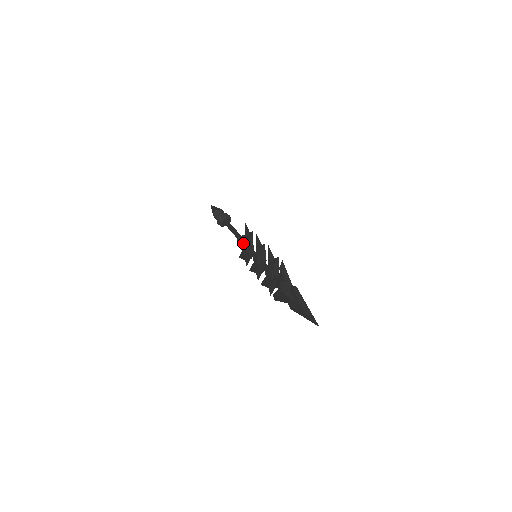
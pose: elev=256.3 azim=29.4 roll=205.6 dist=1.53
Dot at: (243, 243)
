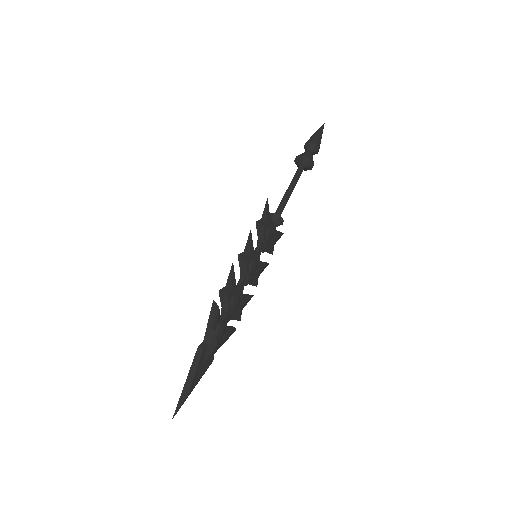
Dot at: occluded
